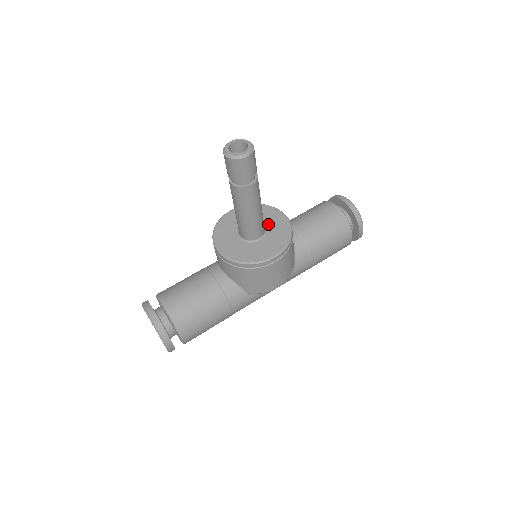
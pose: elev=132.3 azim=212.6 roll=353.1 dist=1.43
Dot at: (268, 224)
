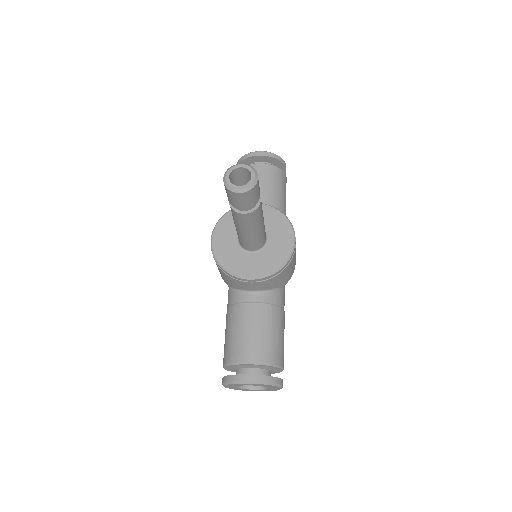
Dot at: occluded
